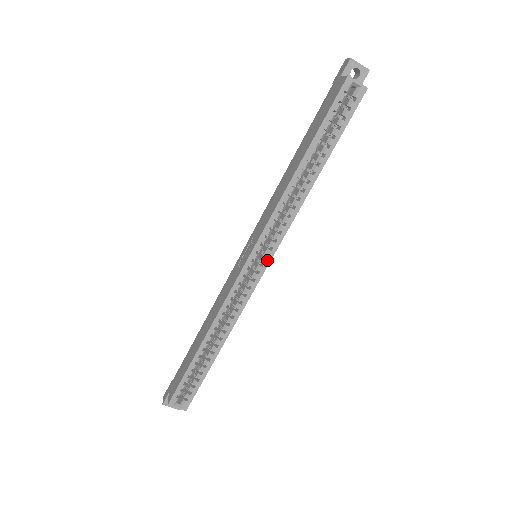
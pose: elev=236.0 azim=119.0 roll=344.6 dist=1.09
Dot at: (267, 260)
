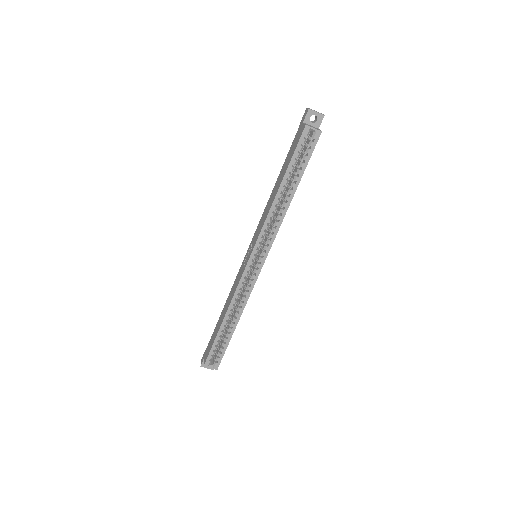
Dot at: (263, 259)
